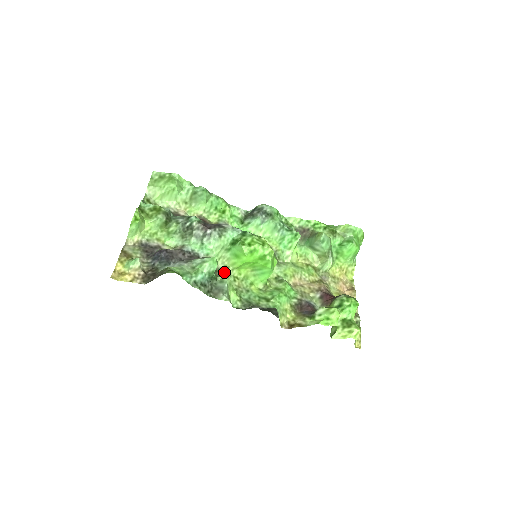
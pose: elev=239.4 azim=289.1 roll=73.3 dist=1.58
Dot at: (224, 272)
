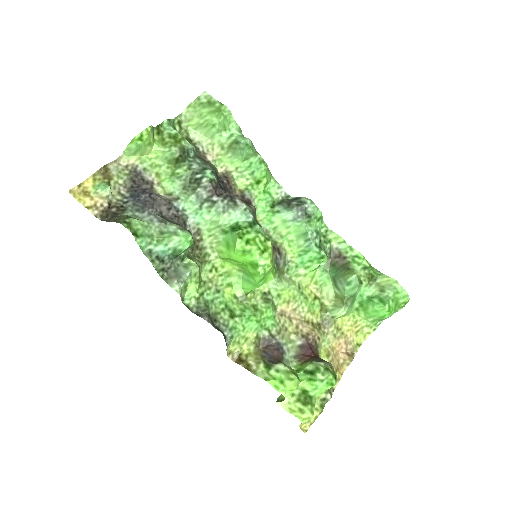
Dot at: (205, 254)
